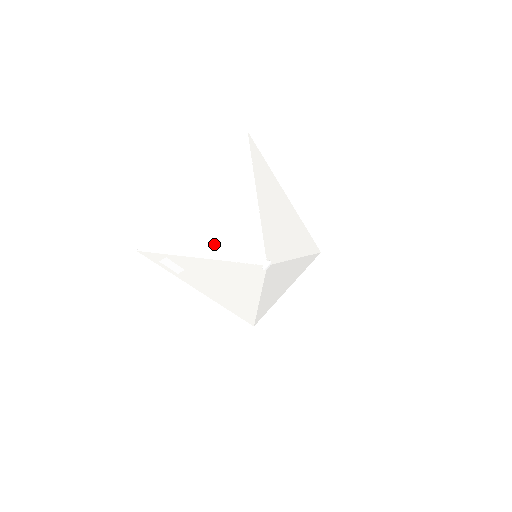
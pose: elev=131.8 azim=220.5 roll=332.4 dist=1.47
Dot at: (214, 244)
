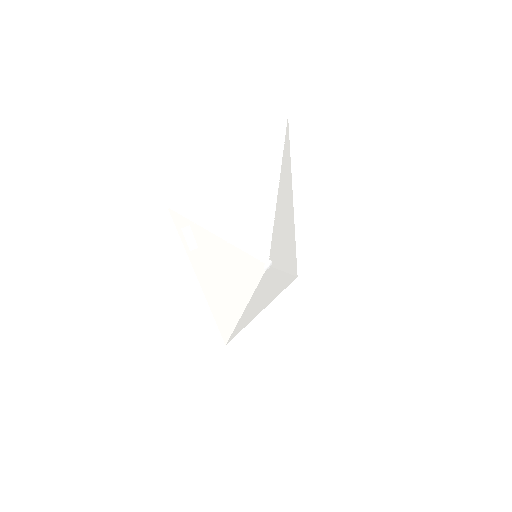
Dot at: (233, 225)
